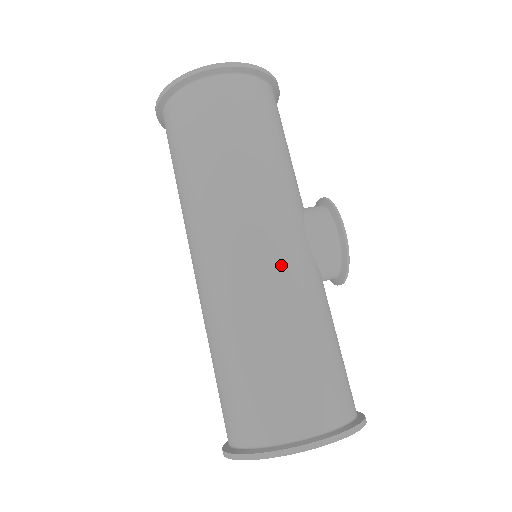
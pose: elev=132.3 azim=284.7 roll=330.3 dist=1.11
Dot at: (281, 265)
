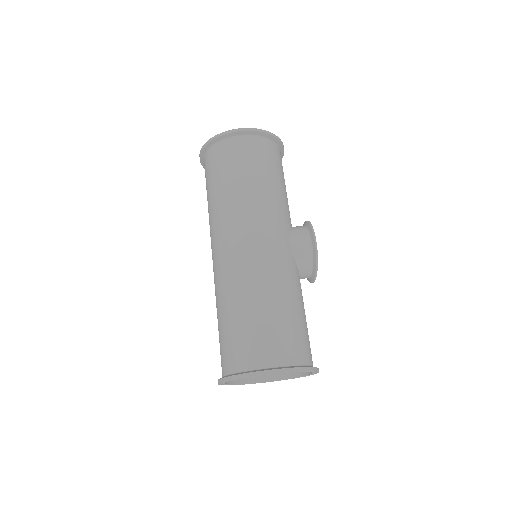
Dot at: (269, 257)
